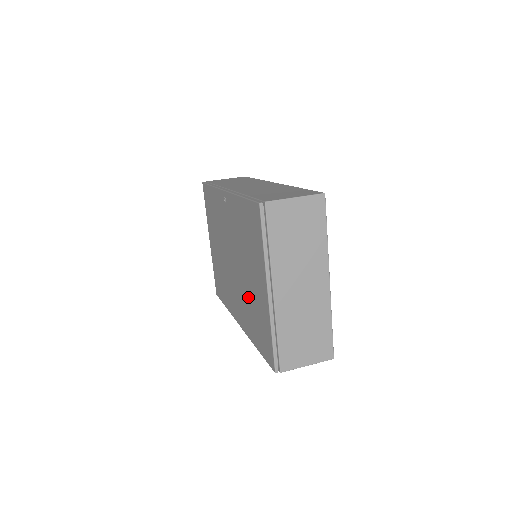
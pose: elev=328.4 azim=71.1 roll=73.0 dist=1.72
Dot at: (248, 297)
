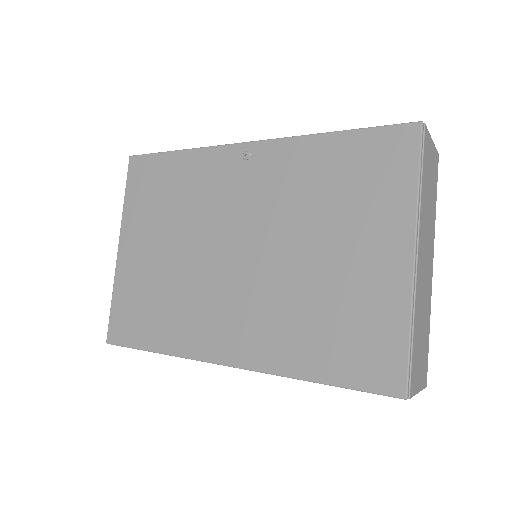
Dot at: (304, 293)
